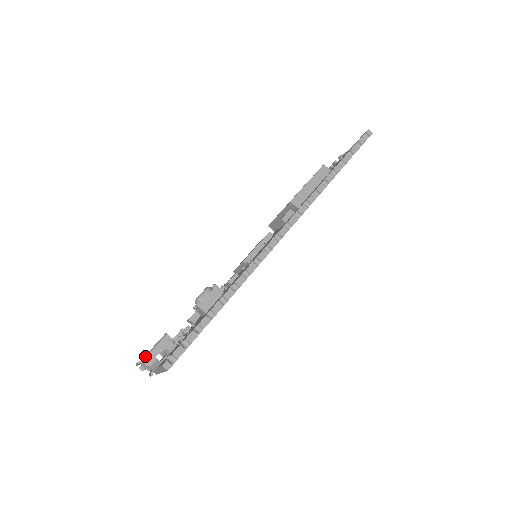
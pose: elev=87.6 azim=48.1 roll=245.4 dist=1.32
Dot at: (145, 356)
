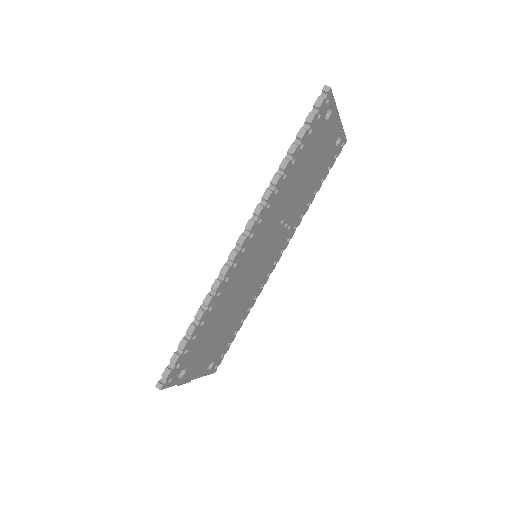
Dot at: occluded
